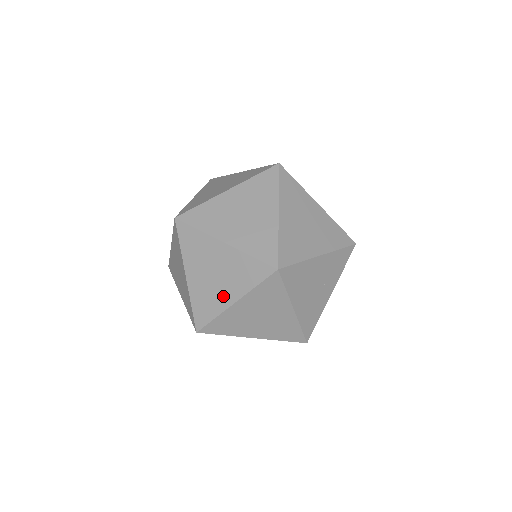
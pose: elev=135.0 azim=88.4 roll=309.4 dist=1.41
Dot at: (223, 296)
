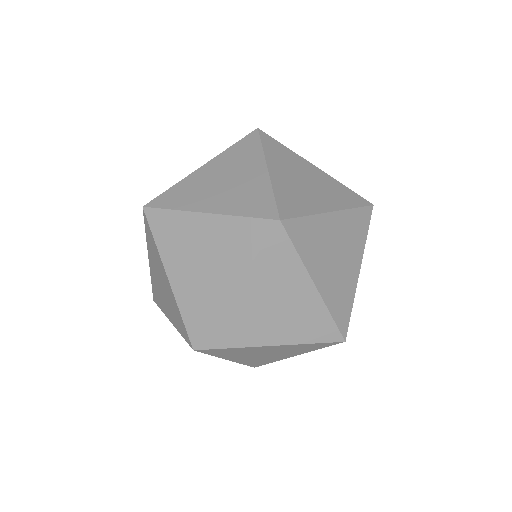
Dot at: (280, 357)
